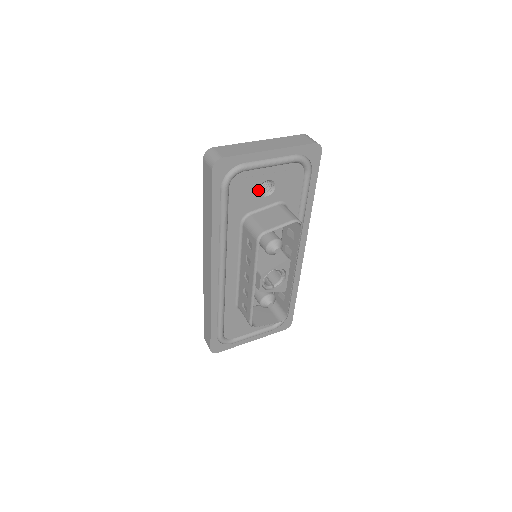
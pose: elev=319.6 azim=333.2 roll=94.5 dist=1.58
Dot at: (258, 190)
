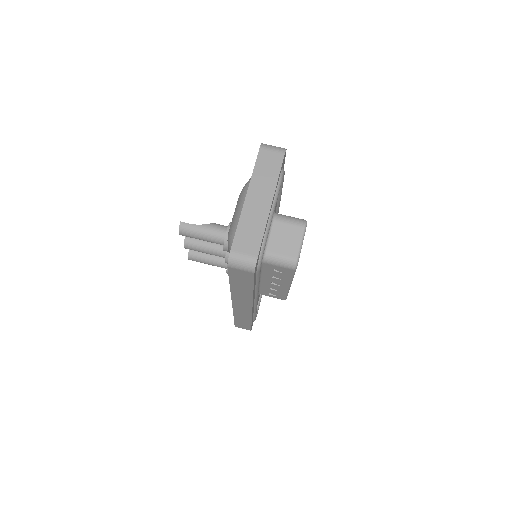
Dot at: occluded
